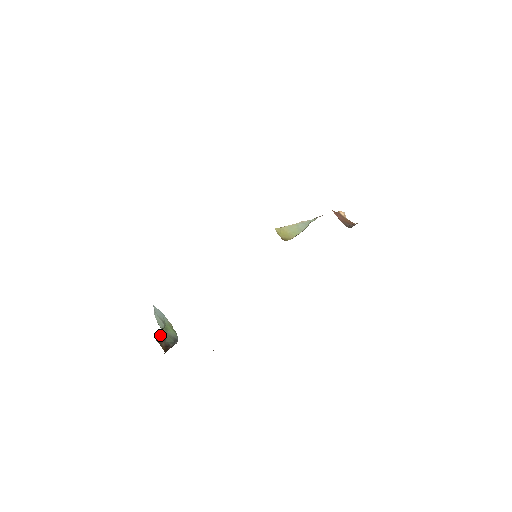
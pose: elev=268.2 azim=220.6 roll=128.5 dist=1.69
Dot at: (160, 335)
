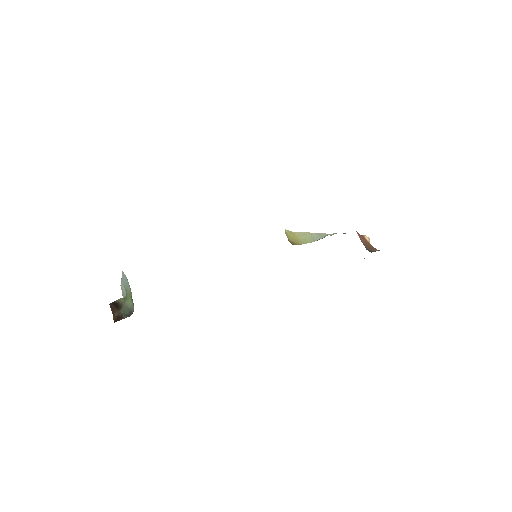
Dot at: (117, 303)
